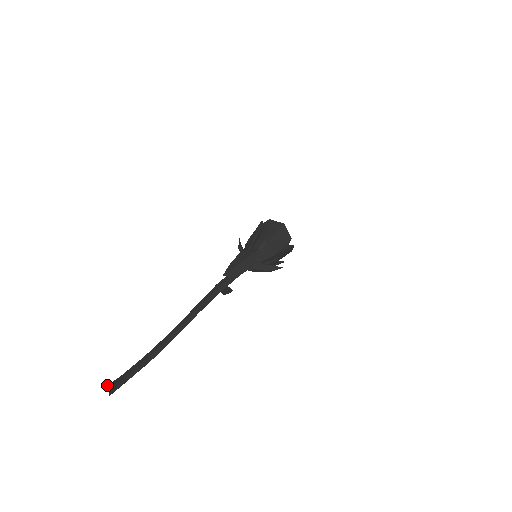
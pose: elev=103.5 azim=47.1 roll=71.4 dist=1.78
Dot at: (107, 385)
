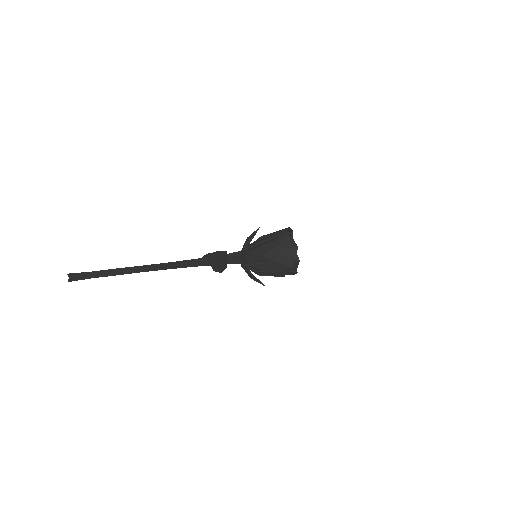
Dot at: (73, 273)
